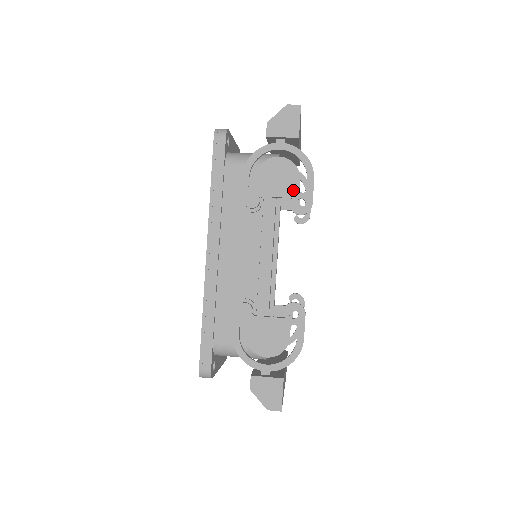
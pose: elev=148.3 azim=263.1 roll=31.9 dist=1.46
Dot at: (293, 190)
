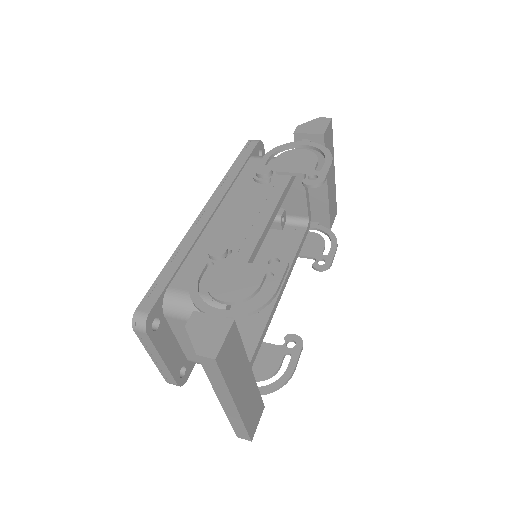
Dot at: (308, 169)
